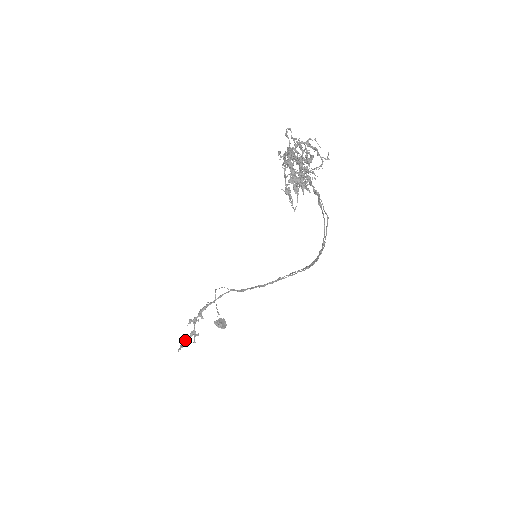
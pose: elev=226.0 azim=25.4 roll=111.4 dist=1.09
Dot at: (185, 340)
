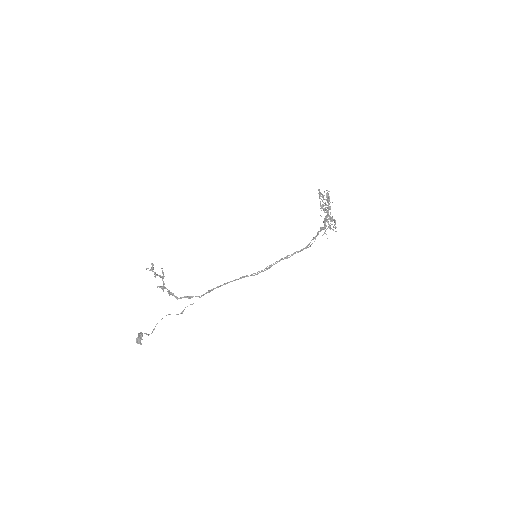
Dot at: (155, 273)
